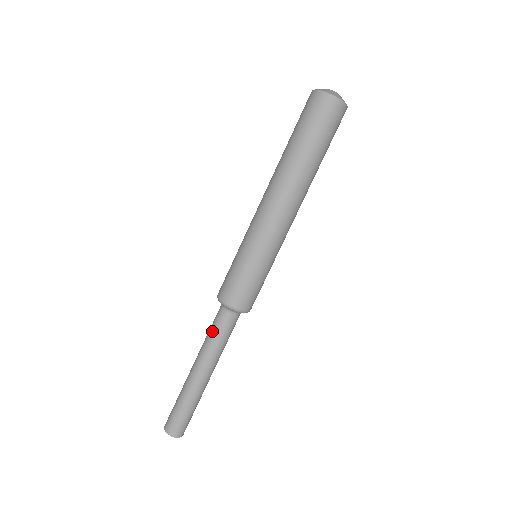
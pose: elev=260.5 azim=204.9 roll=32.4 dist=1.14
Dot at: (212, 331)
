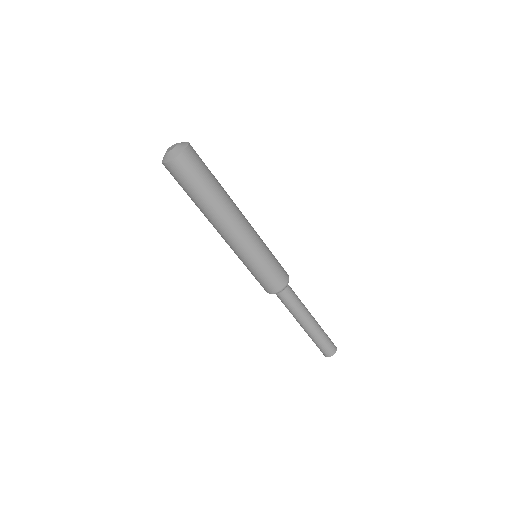
Dot at: (286, 306)
